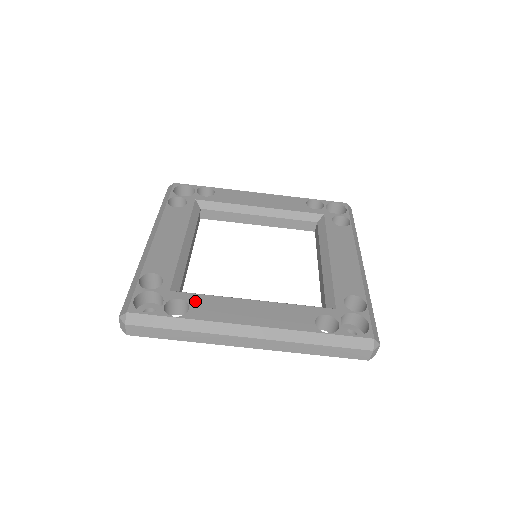
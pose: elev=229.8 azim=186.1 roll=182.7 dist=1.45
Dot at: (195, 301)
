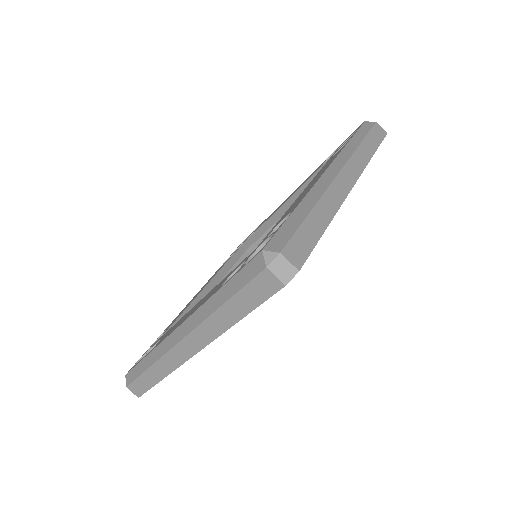
Dot at: (279, 222)
